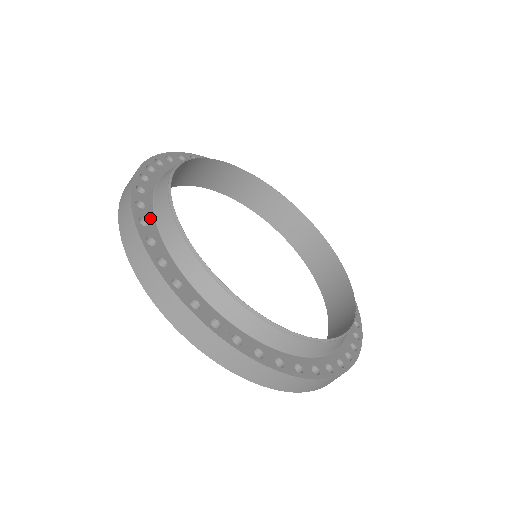
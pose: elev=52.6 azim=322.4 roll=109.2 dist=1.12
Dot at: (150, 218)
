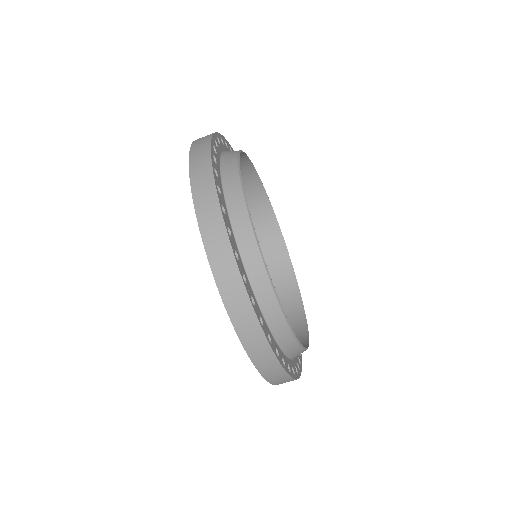
Dot at: (219, 173)
